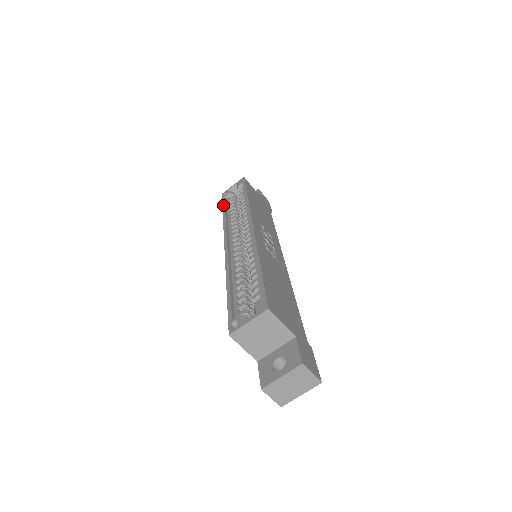
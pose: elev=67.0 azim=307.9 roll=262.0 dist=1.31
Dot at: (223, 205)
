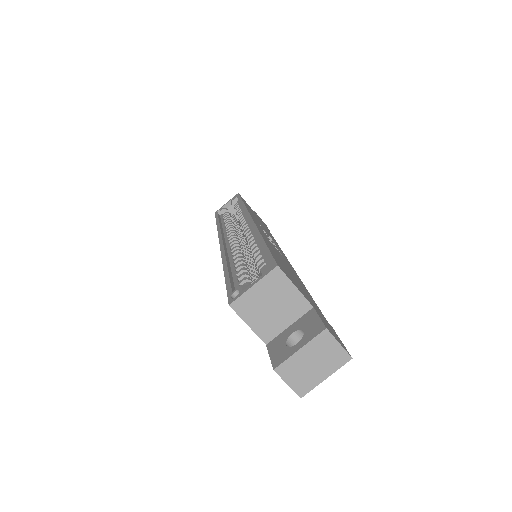
Dot at: (216, 218)
